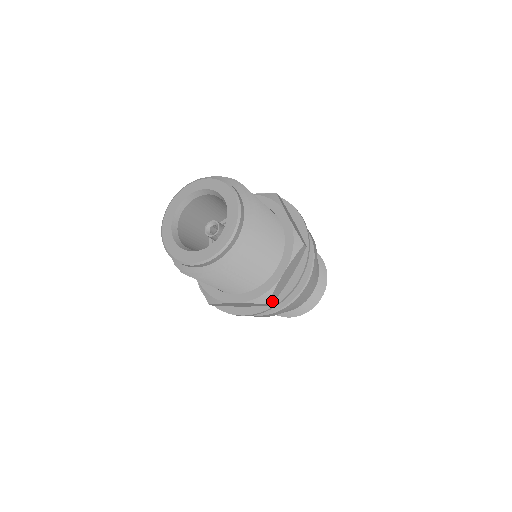
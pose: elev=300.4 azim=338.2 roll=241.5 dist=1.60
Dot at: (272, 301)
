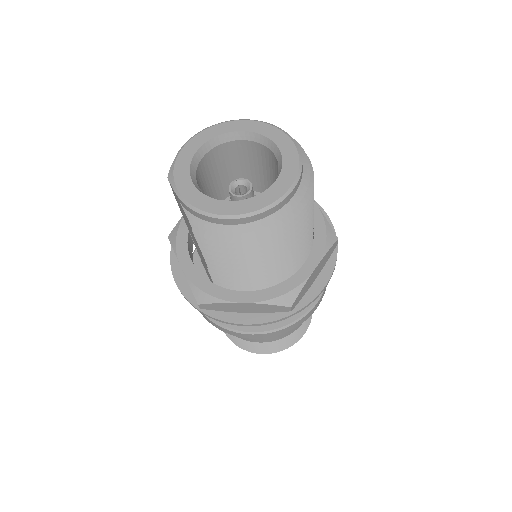
Dot at: (294, 305)
